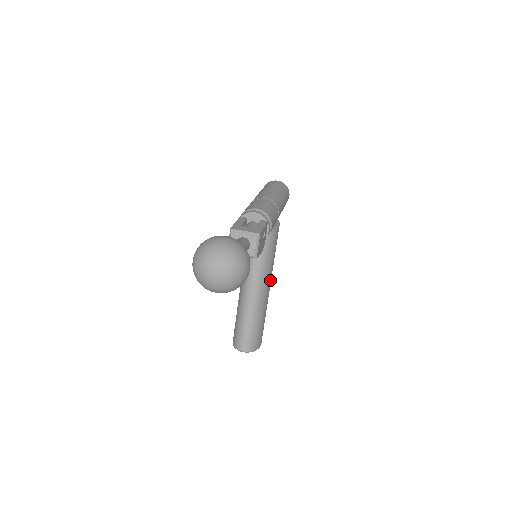
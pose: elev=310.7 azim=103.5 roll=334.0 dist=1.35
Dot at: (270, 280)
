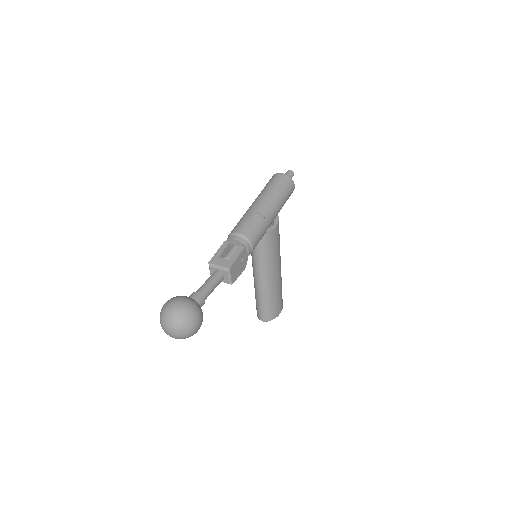
Dot at: (277, 268)
